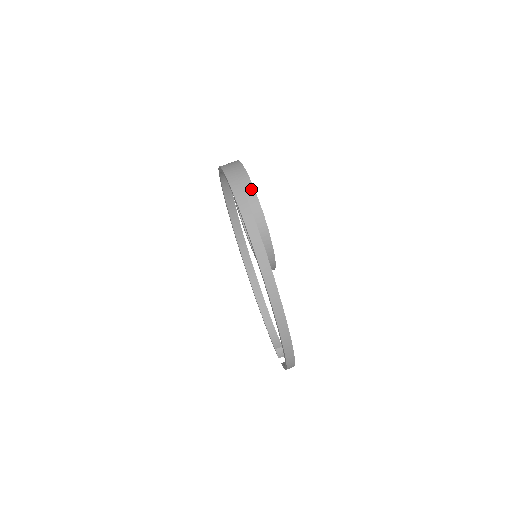
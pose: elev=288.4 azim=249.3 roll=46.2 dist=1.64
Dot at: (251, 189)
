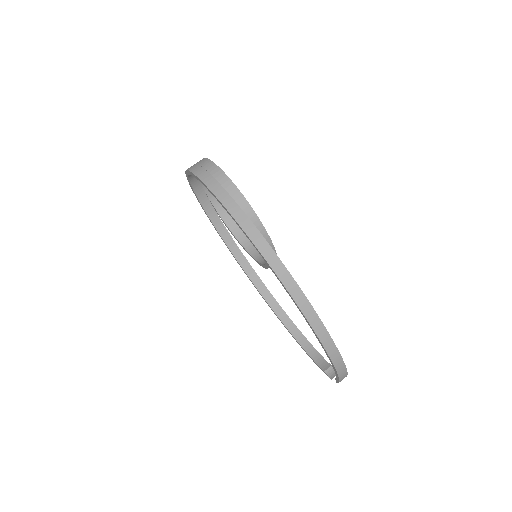
Dot at: (216, 168)
